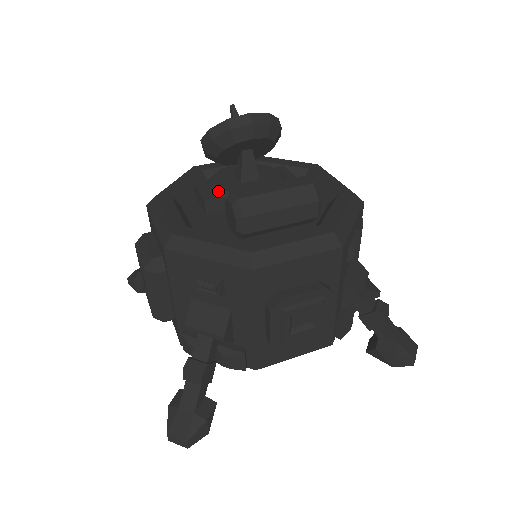
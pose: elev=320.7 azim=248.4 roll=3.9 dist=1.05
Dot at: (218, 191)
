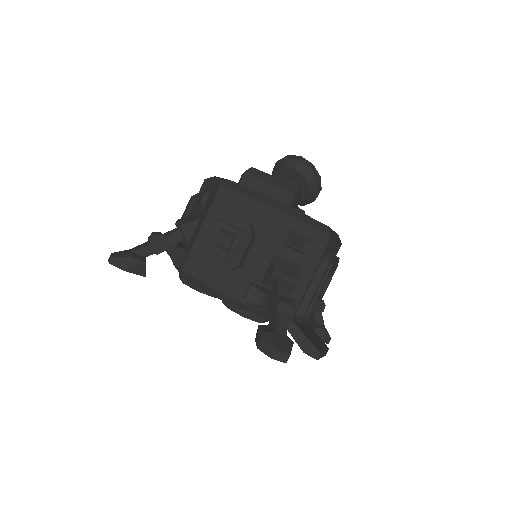
Dot at: occluded
